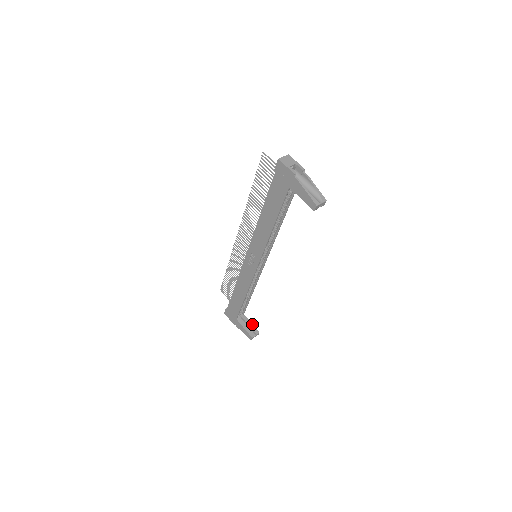
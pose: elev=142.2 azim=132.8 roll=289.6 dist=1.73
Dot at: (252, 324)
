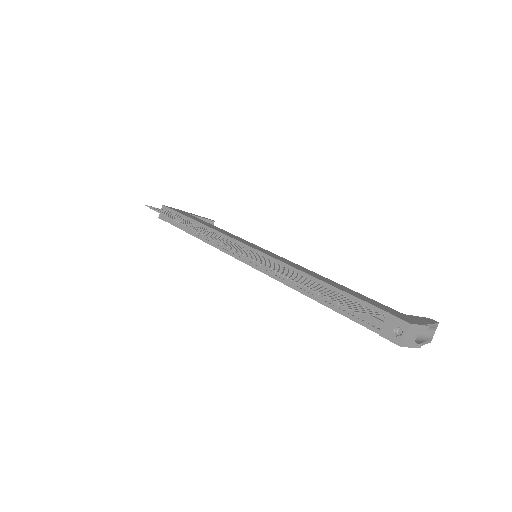
Dot at: (203, 219)
